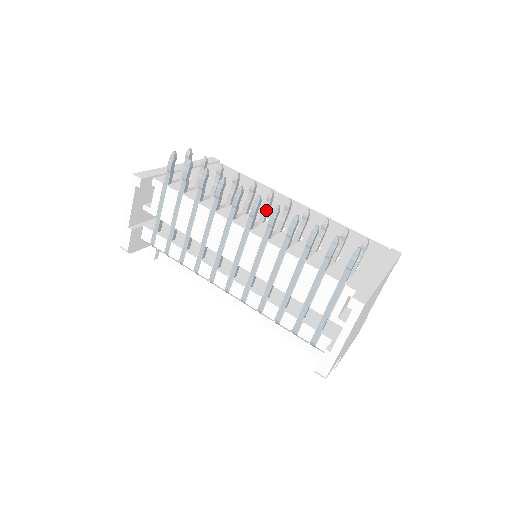
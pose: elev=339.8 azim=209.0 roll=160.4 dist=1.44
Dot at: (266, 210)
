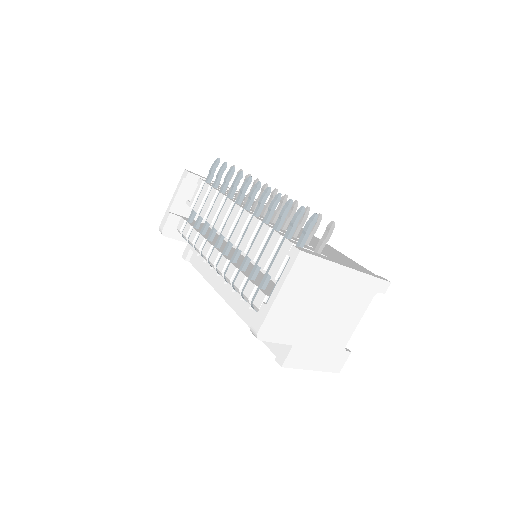
Dot at: (268, 205)
